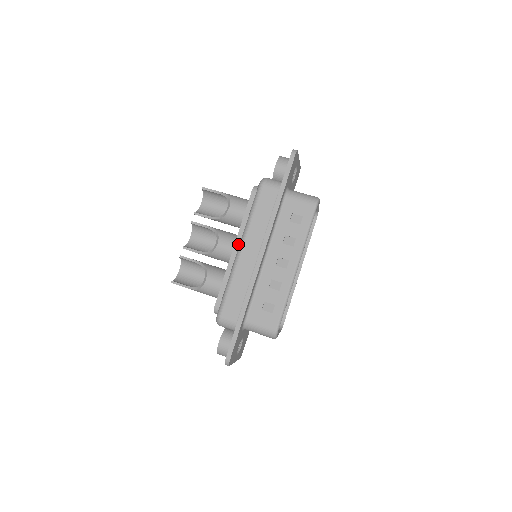
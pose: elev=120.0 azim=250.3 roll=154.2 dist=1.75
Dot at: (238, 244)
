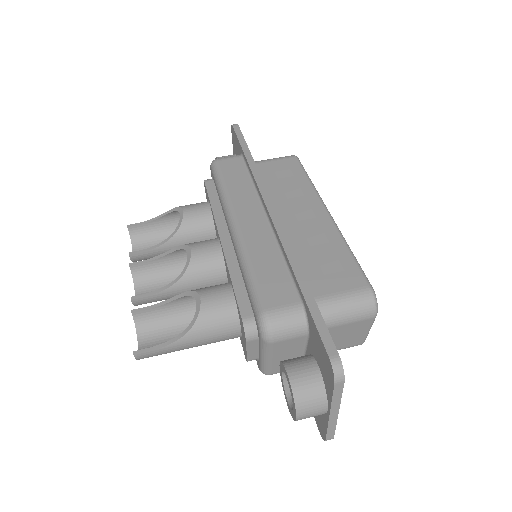
Dot at: (224, 232)
